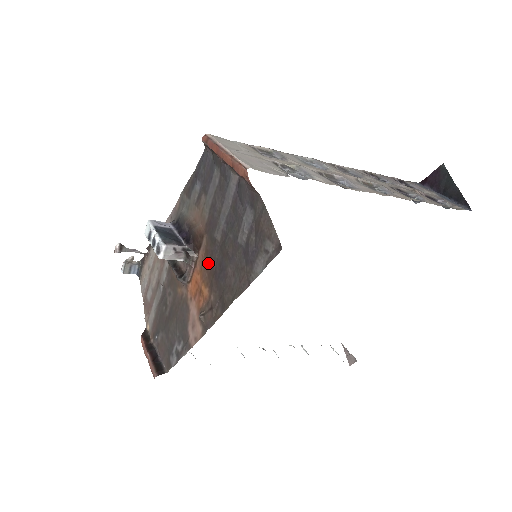
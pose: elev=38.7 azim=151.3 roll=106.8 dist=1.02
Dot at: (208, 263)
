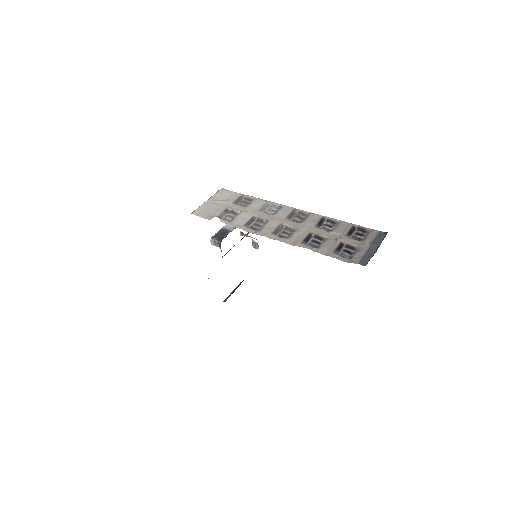
Dot at: occluded
